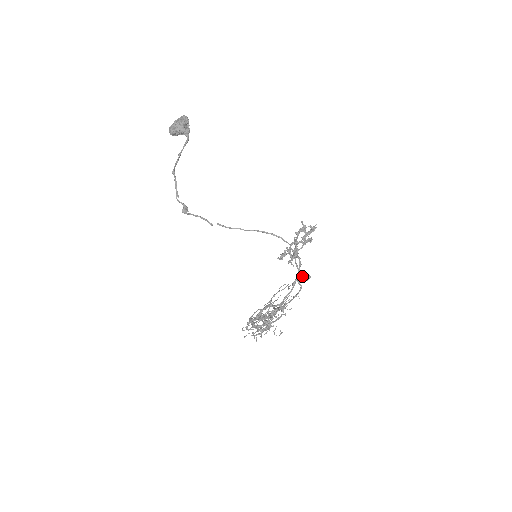
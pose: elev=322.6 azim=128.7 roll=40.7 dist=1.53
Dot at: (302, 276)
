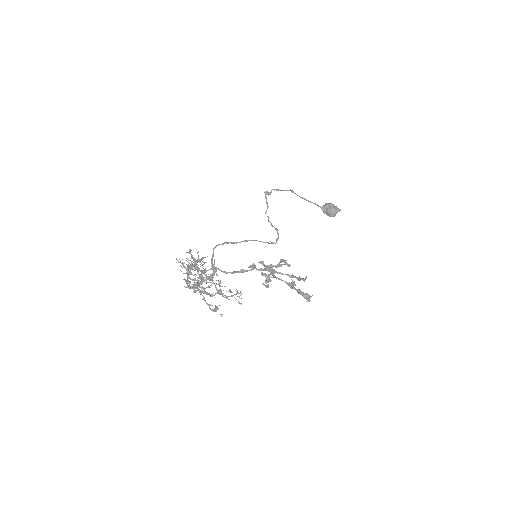
Dot at: (252, 266)
